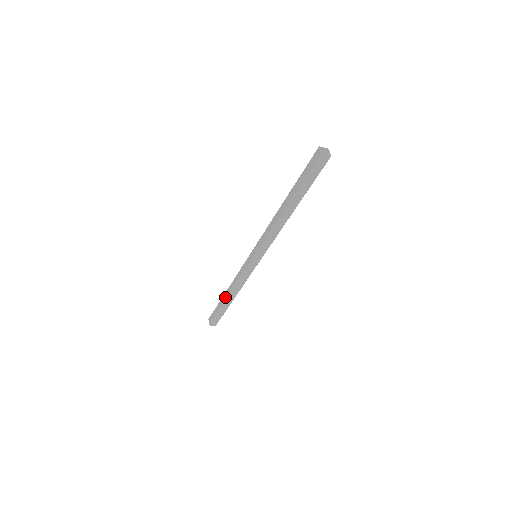
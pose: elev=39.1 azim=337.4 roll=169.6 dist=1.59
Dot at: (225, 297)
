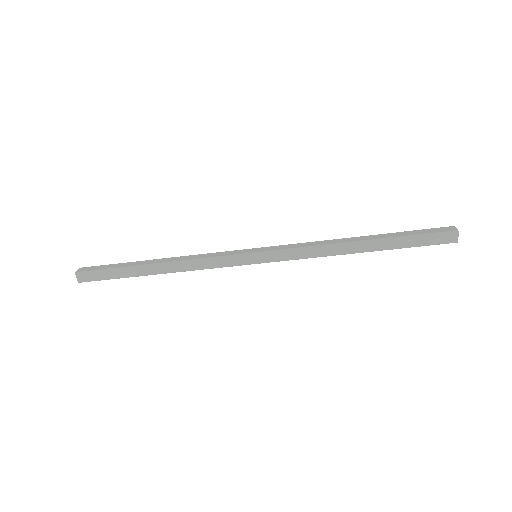
Dot at: (152, 262)
